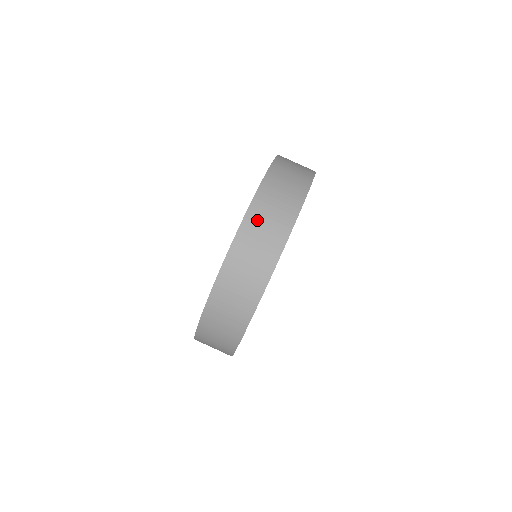
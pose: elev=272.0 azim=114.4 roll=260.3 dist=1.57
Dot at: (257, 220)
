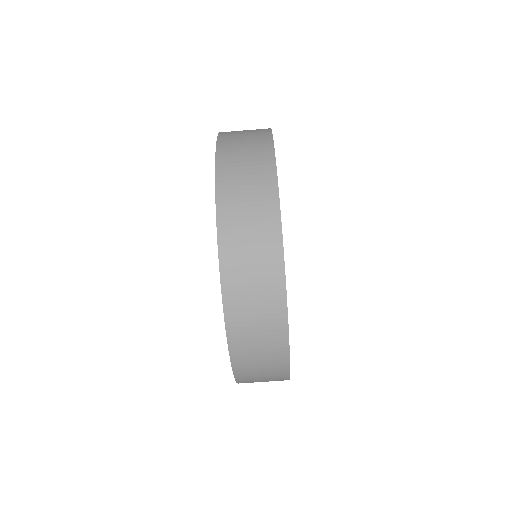
Dot at: (231, 173)
